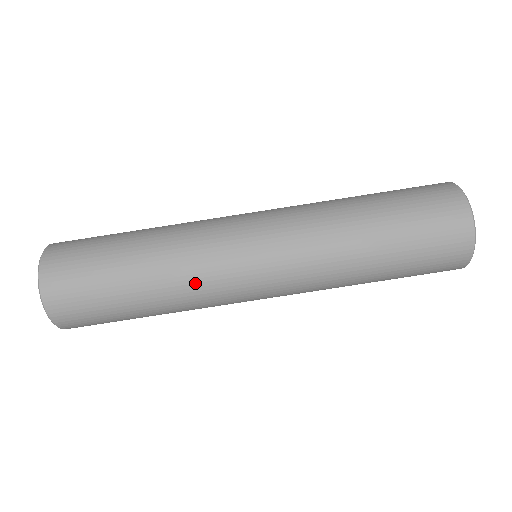
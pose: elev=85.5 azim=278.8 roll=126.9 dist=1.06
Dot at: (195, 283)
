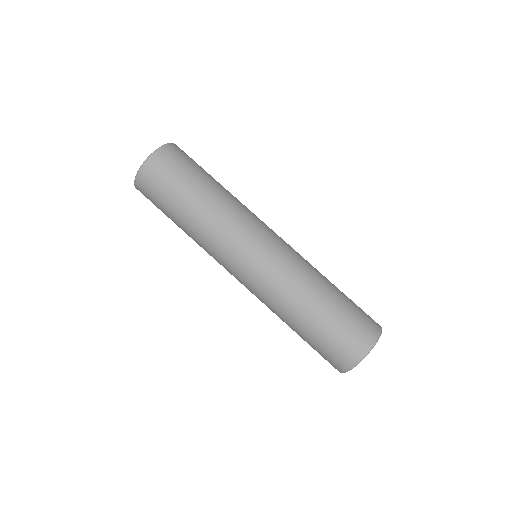
Dot at: (229, 219)
